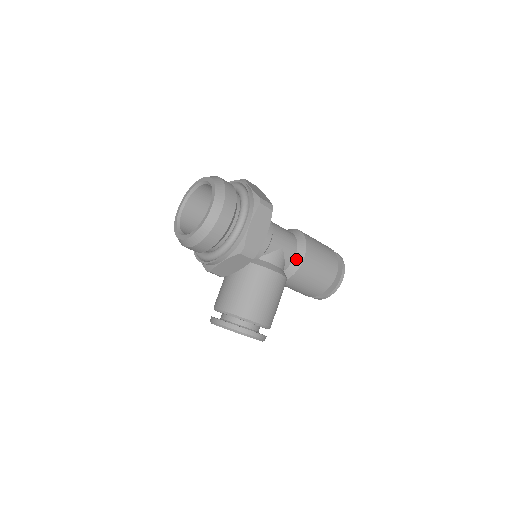
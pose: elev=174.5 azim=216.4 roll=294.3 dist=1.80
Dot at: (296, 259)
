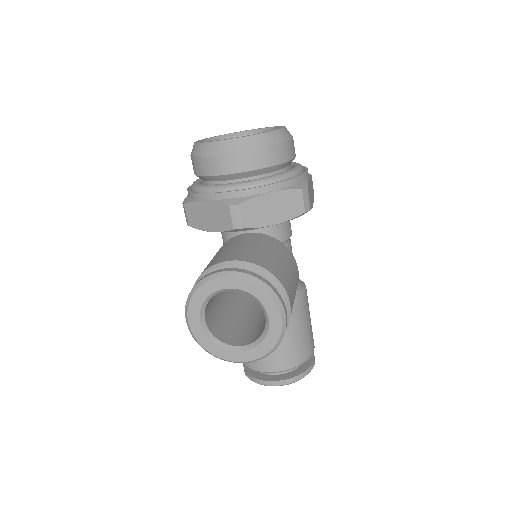
Dot at: (298, 286)
